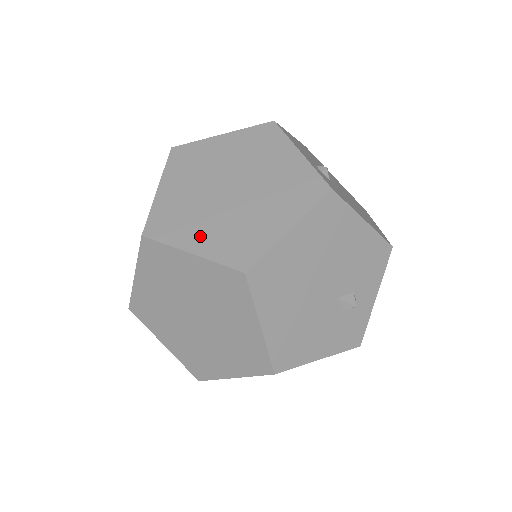
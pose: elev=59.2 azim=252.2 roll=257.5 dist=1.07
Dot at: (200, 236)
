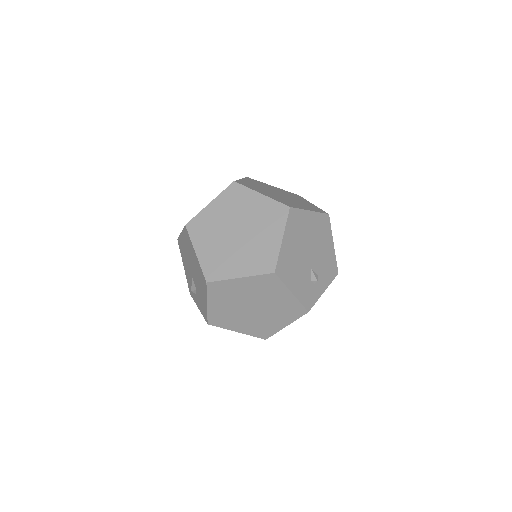
Dot at: (266, 193)
